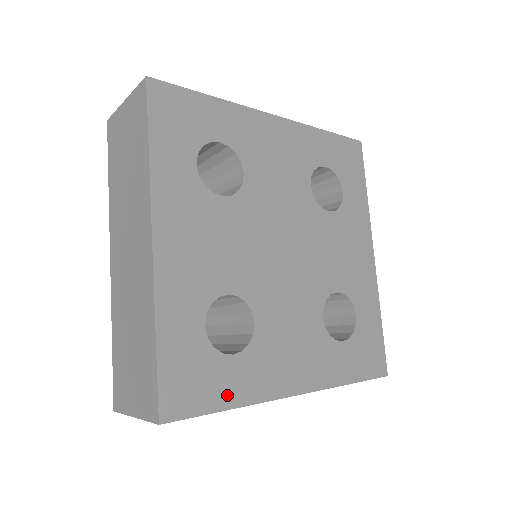
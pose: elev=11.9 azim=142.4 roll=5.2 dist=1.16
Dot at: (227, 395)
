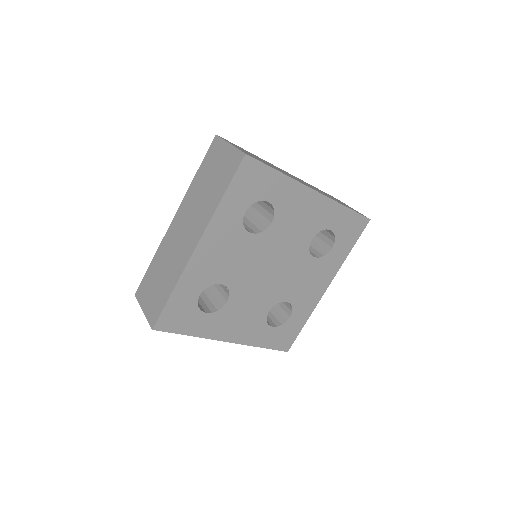
Dot at: (192, 329)
